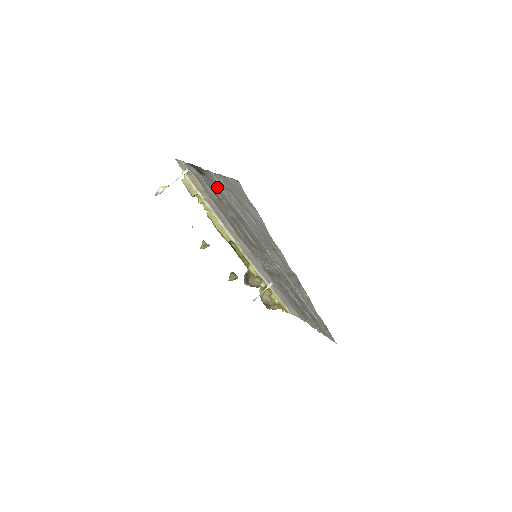
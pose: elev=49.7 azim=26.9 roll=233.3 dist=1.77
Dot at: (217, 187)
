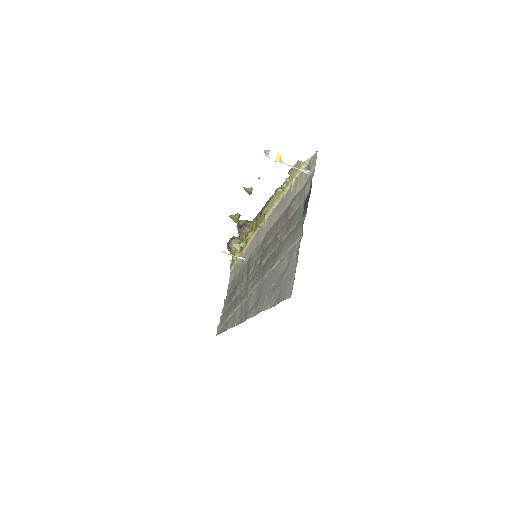
Dot at: (293, 236)
